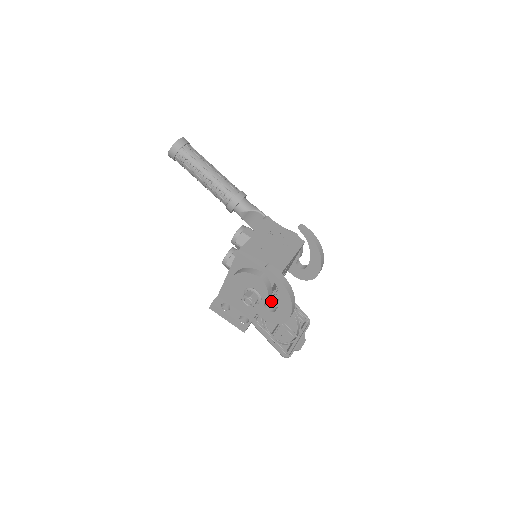
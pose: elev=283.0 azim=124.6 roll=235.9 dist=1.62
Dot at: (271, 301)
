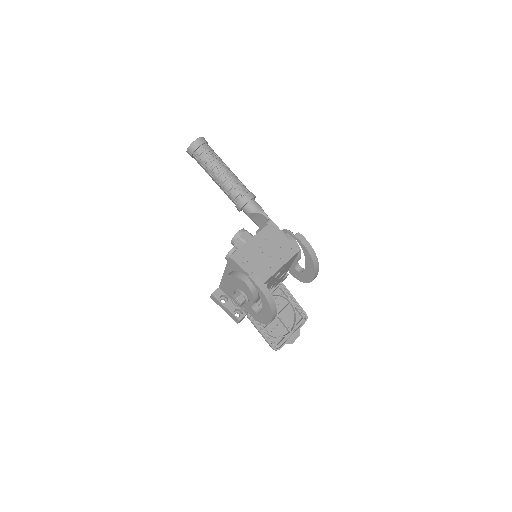
Dot at: occluded
